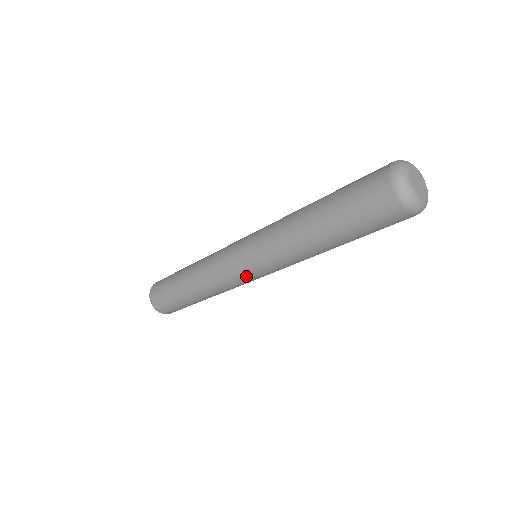
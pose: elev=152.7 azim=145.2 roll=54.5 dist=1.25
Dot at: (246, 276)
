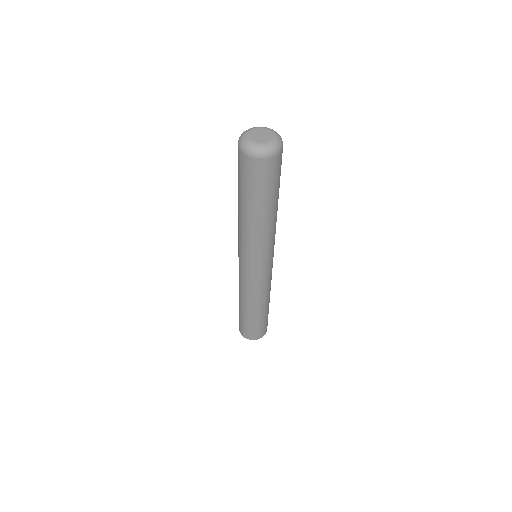
Dot at: (268, 270)
